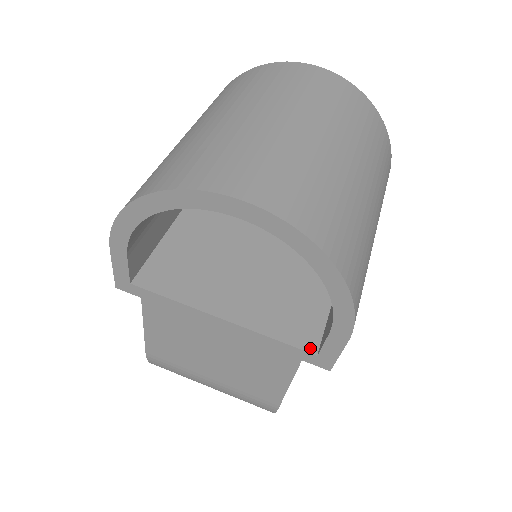
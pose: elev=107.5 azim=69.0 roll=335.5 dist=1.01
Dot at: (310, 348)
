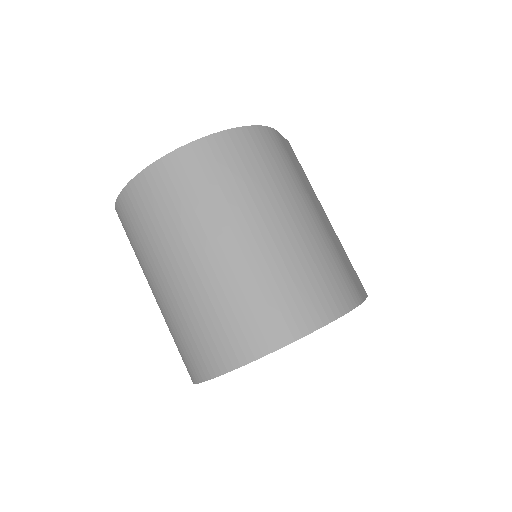
Dot at: occluded
